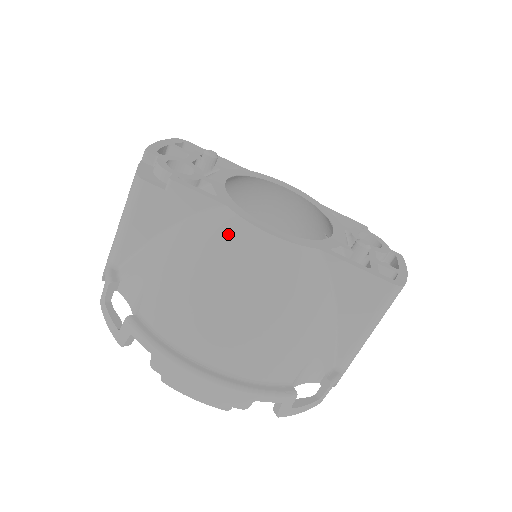
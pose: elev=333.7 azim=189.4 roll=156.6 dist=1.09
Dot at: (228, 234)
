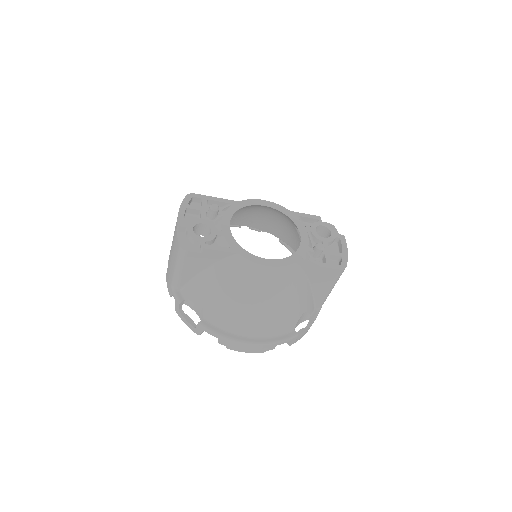
Dot at: (244, 271)
